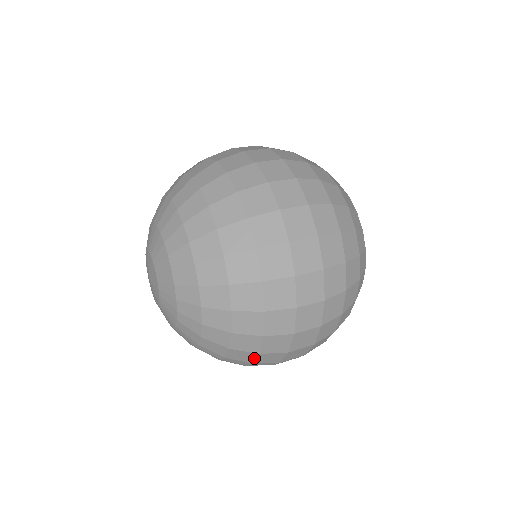
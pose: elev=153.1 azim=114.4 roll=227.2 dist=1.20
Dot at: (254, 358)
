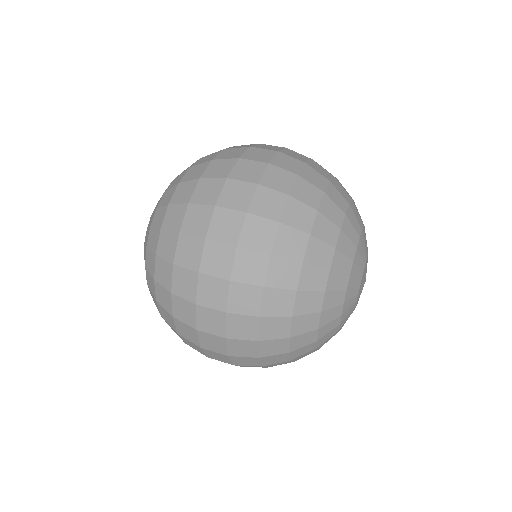
Dot at: occluded
